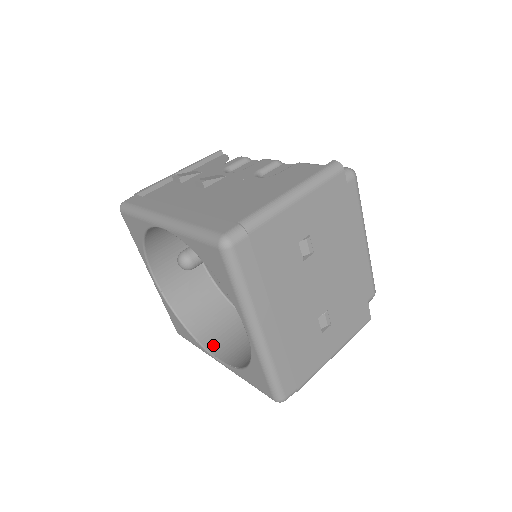
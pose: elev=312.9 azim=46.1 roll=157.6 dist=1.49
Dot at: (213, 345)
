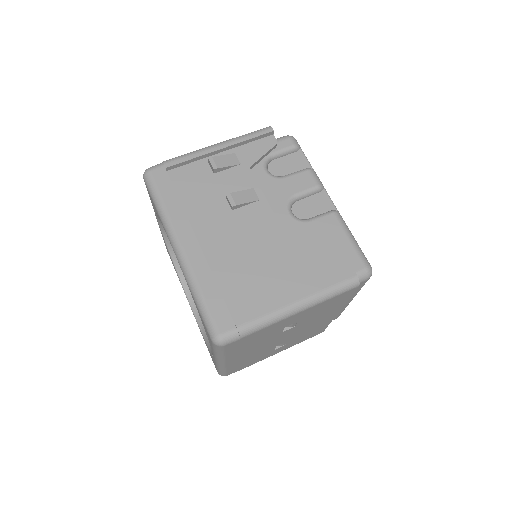
Dot at: occluded
